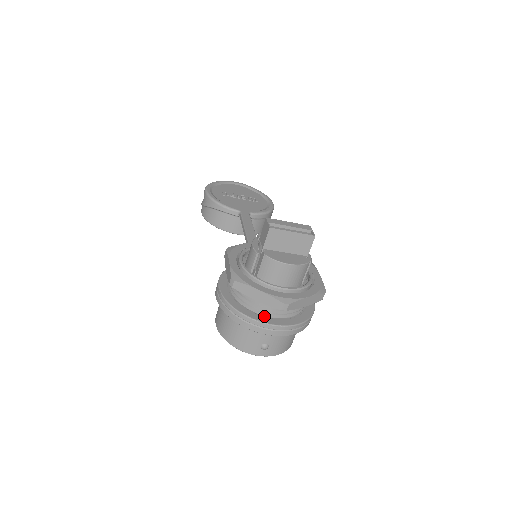
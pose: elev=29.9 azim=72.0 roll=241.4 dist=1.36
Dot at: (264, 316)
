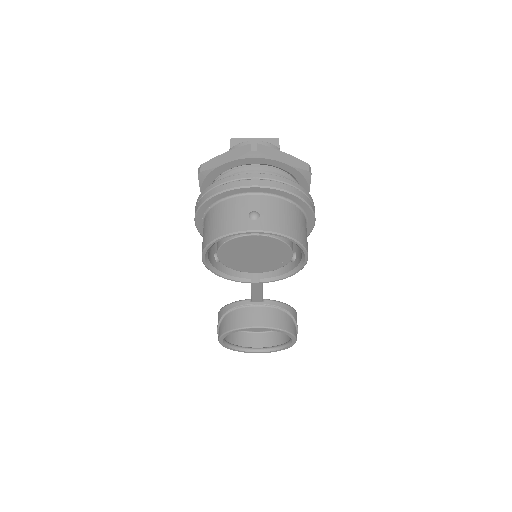
Dot at: occluded
